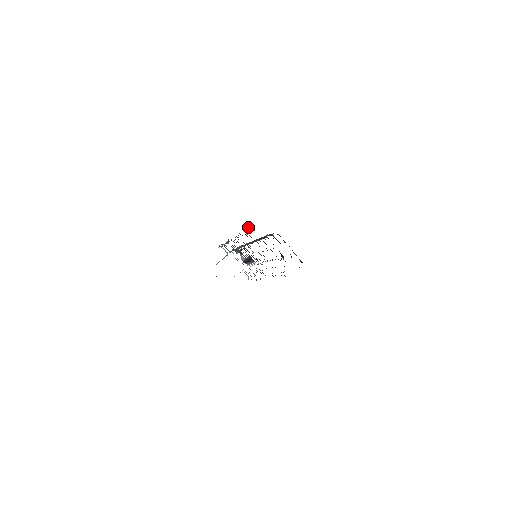
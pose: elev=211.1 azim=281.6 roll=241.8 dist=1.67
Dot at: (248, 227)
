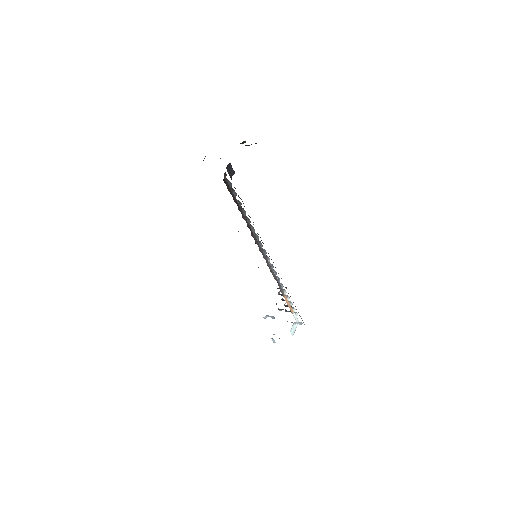
Dot at: occluded
